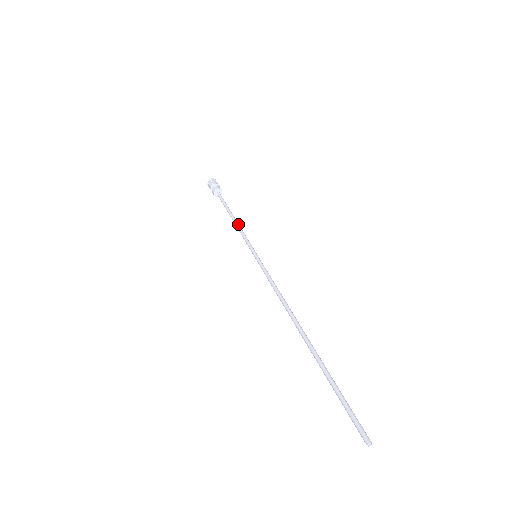
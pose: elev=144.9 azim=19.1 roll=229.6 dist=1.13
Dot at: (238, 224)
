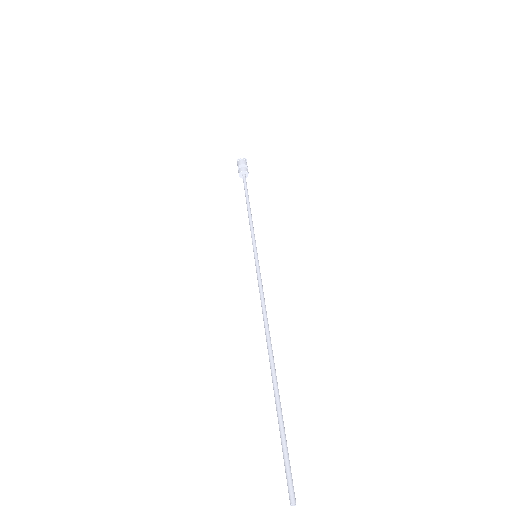
Dot at: (251, 215)
